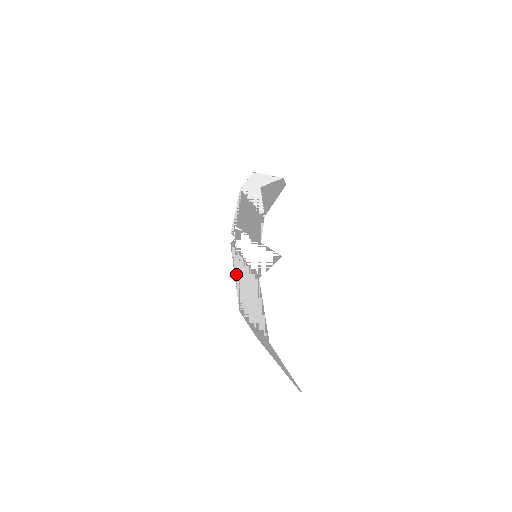
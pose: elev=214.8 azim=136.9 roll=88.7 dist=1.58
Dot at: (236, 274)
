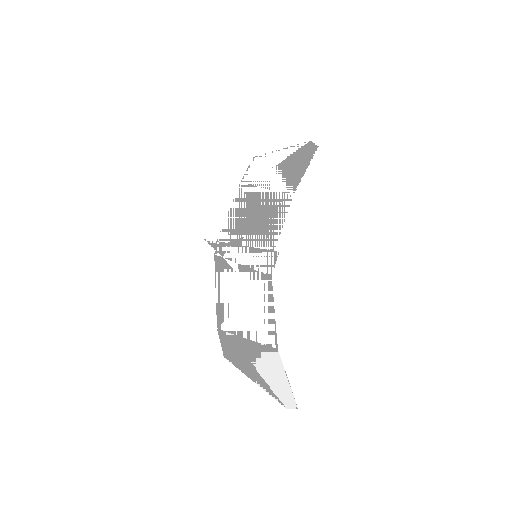
Dot at: (219, 287)
